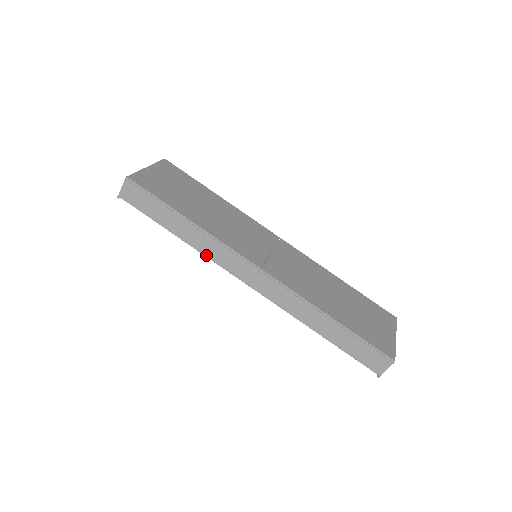
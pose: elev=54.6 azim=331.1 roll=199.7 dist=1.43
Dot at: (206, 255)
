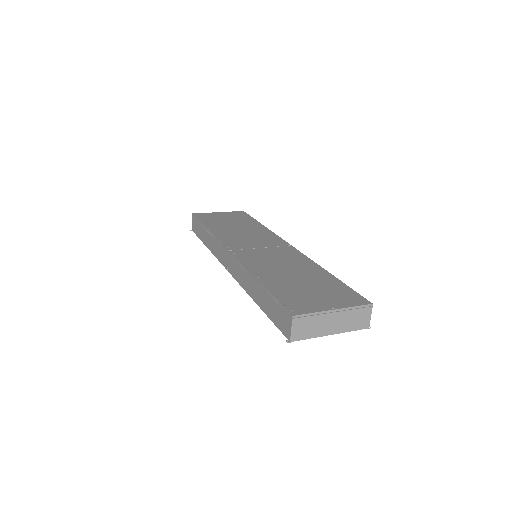
Dot at: (214, 254)
